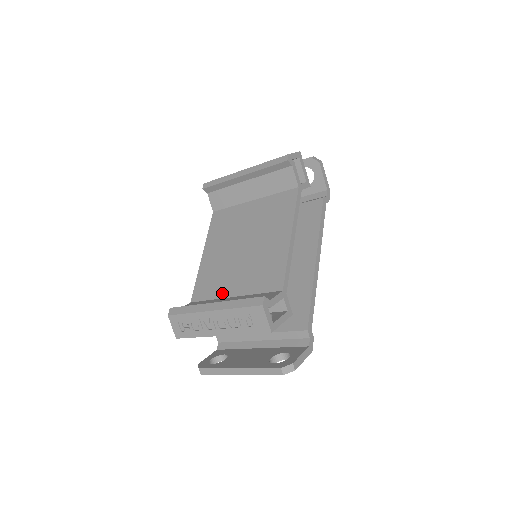
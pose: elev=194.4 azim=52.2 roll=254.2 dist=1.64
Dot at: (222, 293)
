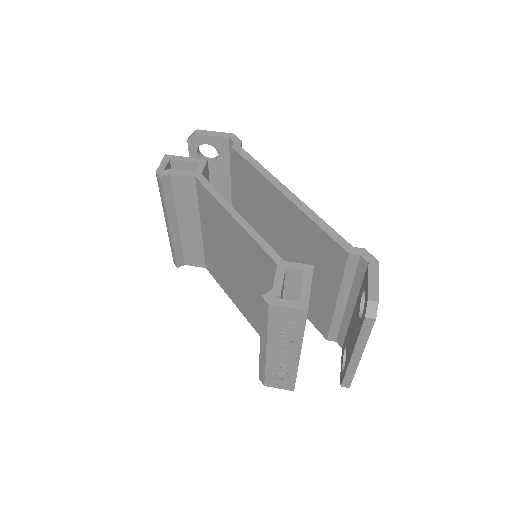
Dot at: occluded
